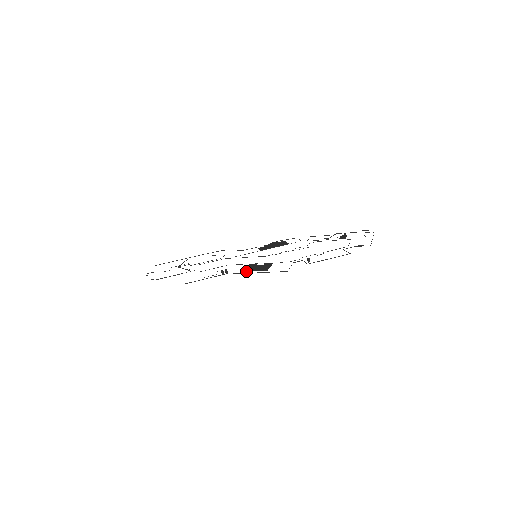
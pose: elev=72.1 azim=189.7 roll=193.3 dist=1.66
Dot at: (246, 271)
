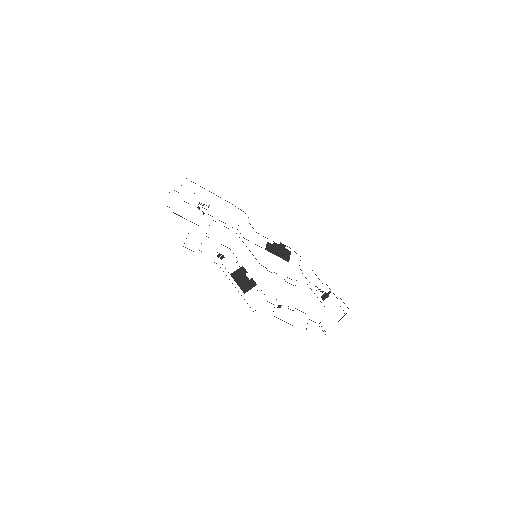
Dot at: (232, 277)
